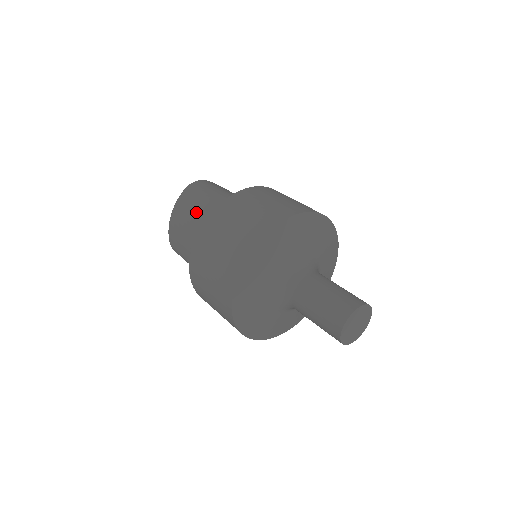
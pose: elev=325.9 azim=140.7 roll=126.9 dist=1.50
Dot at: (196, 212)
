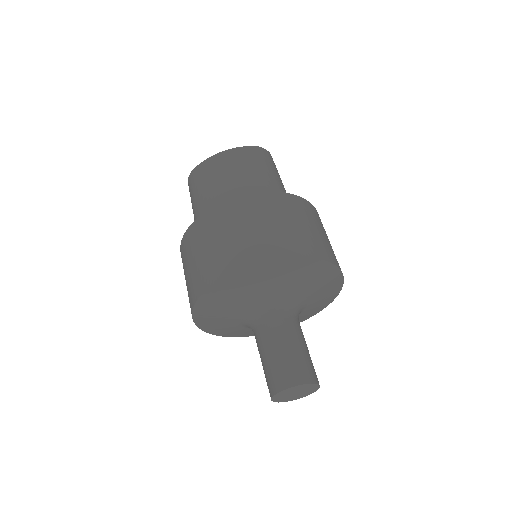
Dot at: (249, 174)
